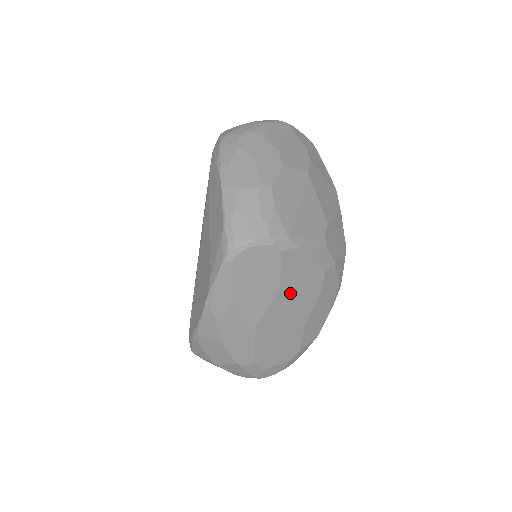
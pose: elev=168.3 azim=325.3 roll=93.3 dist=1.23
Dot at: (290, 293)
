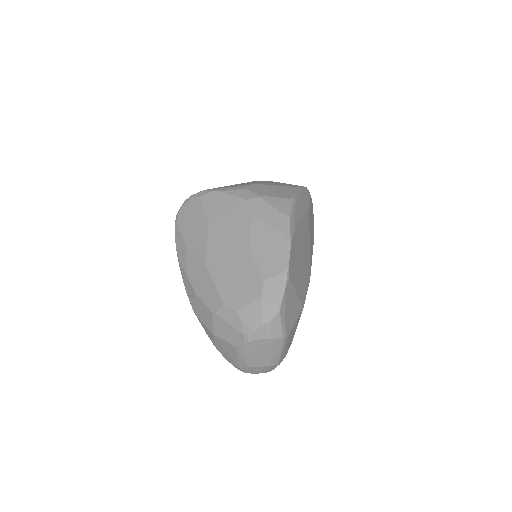
Dot at: (220, 224)
